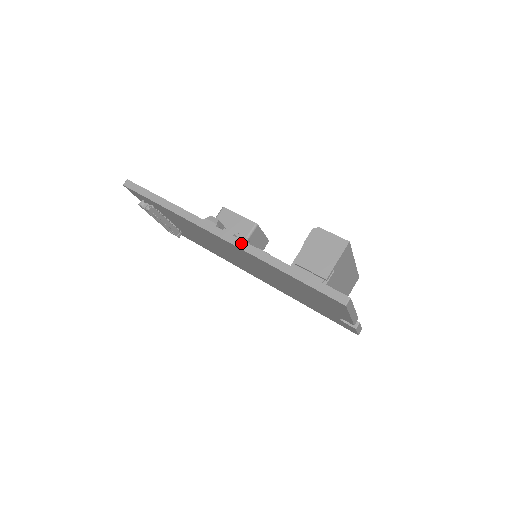
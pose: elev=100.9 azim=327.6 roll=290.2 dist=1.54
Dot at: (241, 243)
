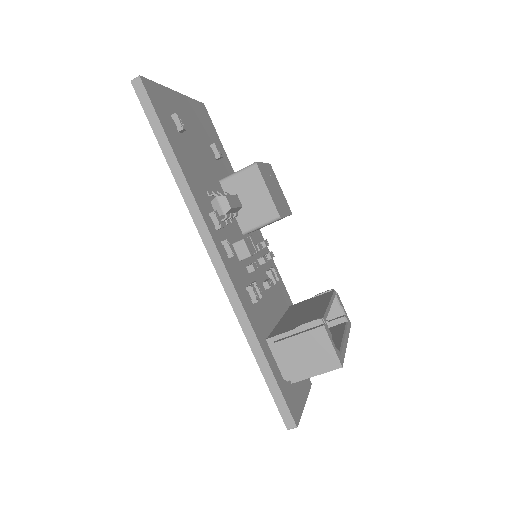
Dot at: (230, 287)
